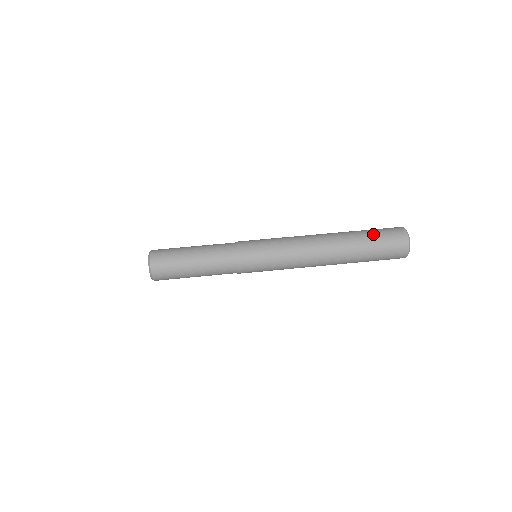
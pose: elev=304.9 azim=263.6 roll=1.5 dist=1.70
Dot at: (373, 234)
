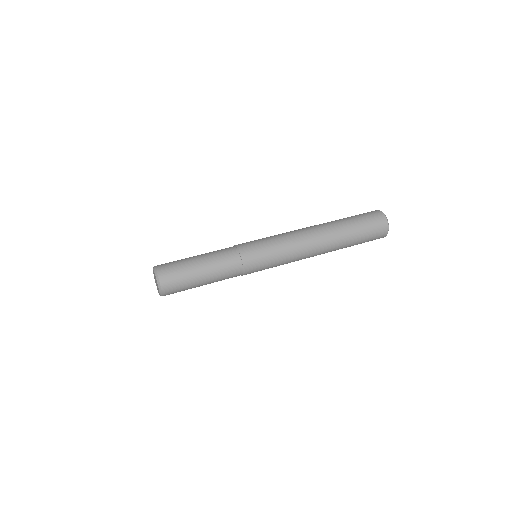
Dot at: occluded
